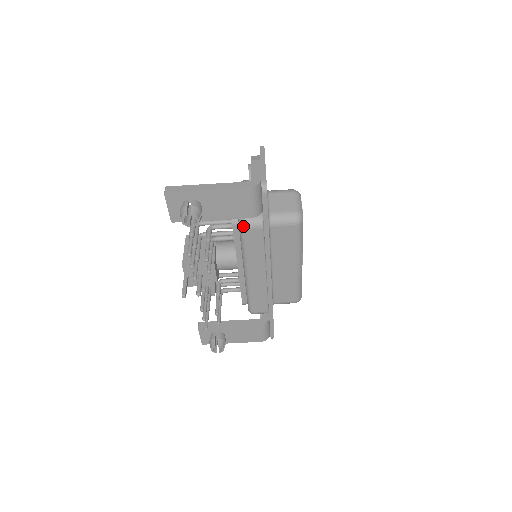
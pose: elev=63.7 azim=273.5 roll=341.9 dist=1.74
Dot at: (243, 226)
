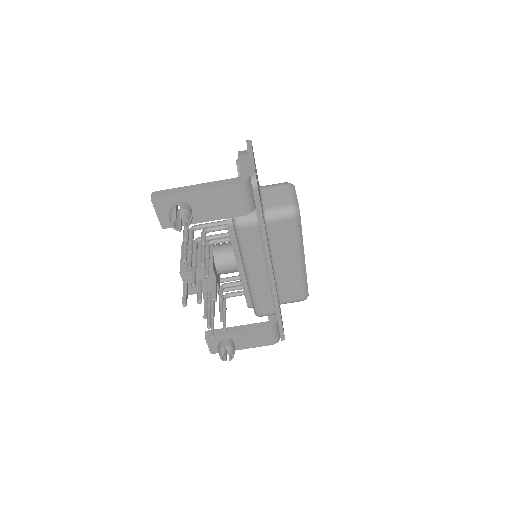
Dot at: (237, 225)
